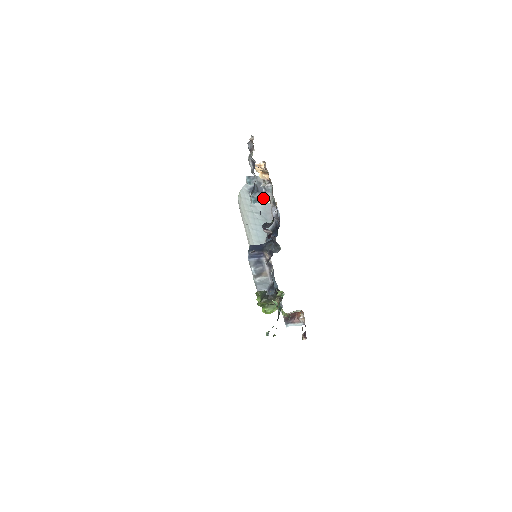
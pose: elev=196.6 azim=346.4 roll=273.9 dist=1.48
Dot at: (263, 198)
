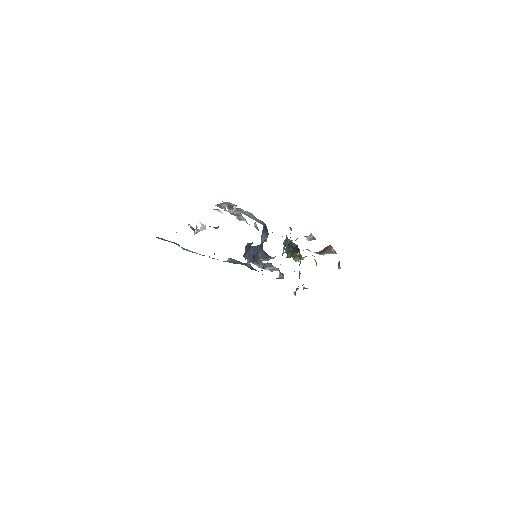
Dot at: (238, 219)
